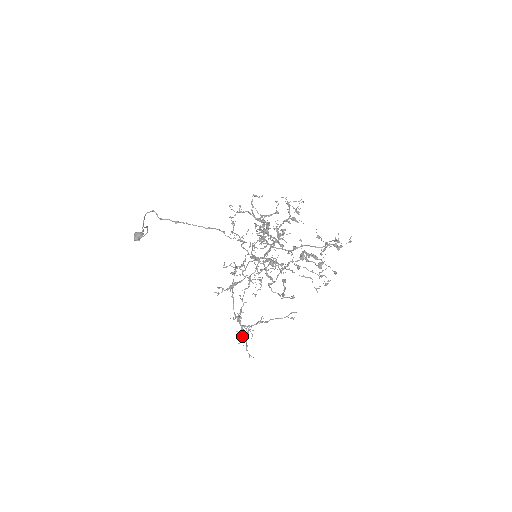
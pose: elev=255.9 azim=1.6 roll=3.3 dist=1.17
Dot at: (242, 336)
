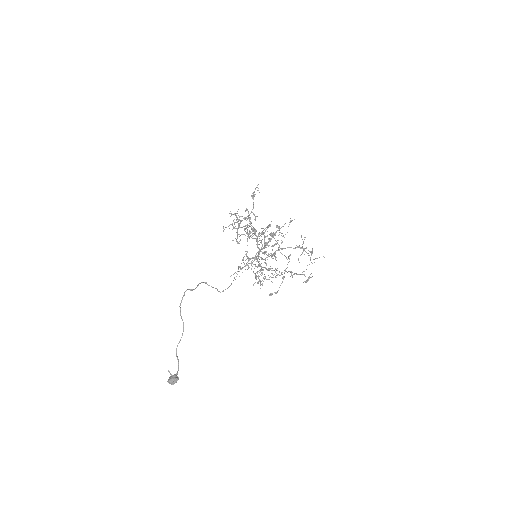
Dot at: (310, 251)
